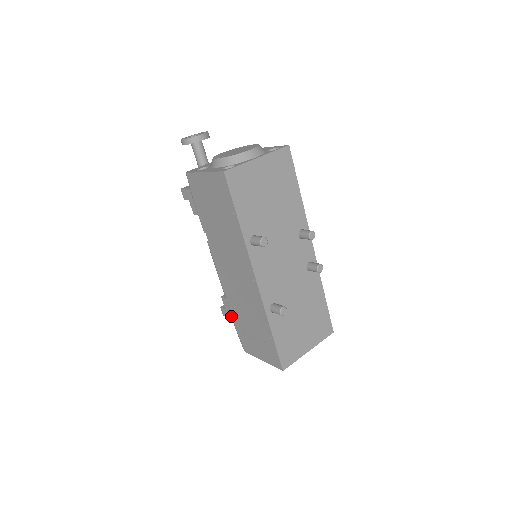
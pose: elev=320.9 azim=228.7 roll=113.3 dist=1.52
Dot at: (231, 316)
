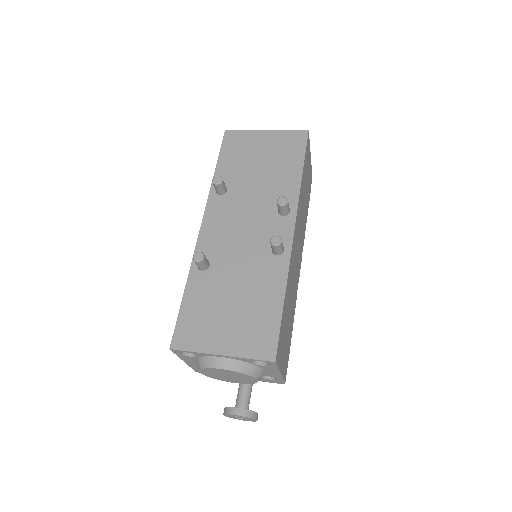
Dot at: occluded
